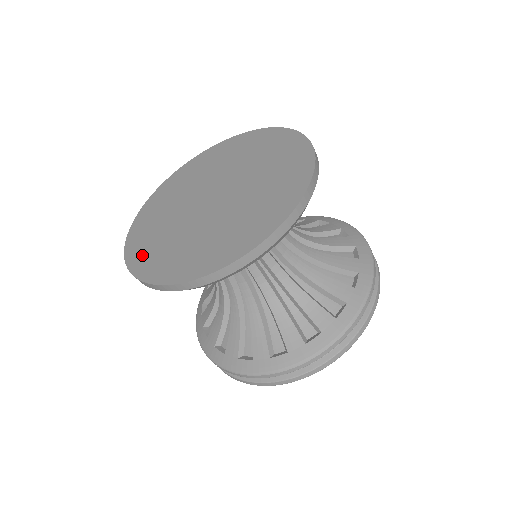
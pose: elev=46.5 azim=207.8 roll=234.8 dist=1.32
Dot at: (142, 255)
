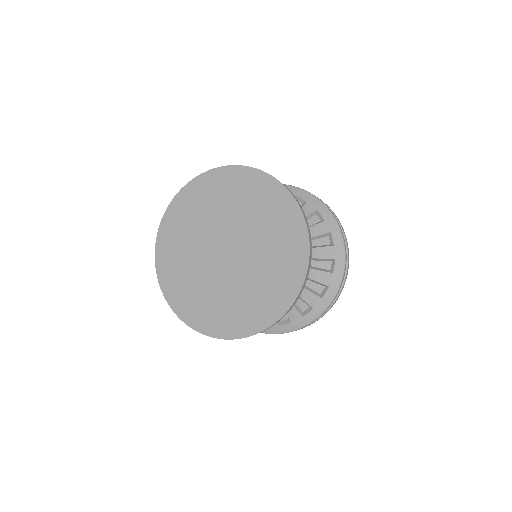
Dot at: (201, 317)
